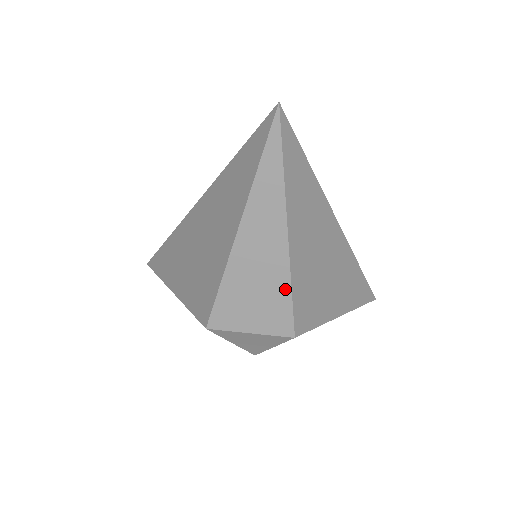
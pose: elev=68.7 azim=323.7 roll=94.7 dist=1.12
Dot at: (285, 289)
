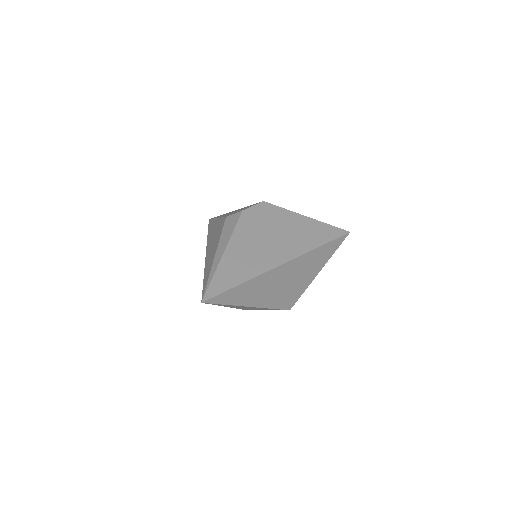
Dot at: occluded
